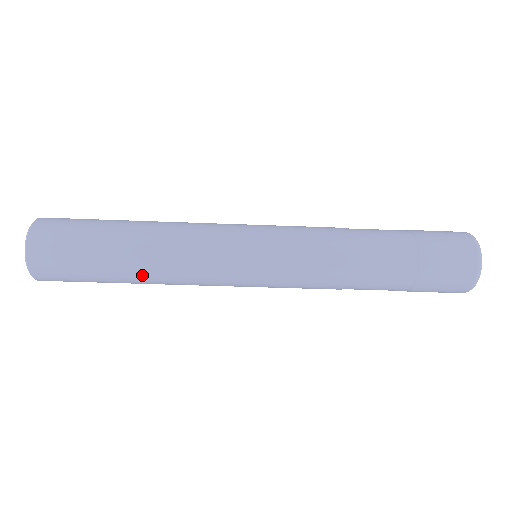
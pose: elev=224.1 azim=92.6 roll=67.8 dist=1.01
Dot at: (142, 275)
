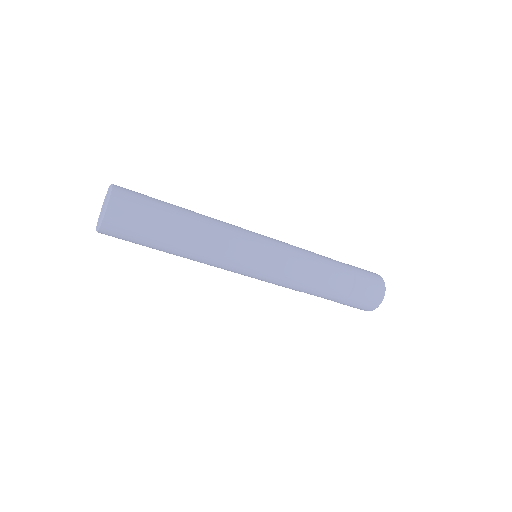
Dot at: (188, 241)
